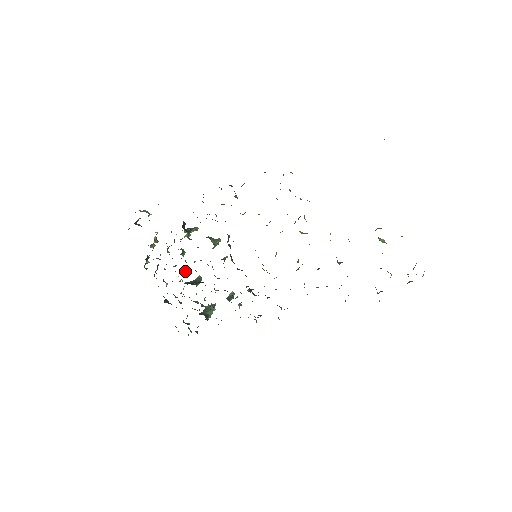
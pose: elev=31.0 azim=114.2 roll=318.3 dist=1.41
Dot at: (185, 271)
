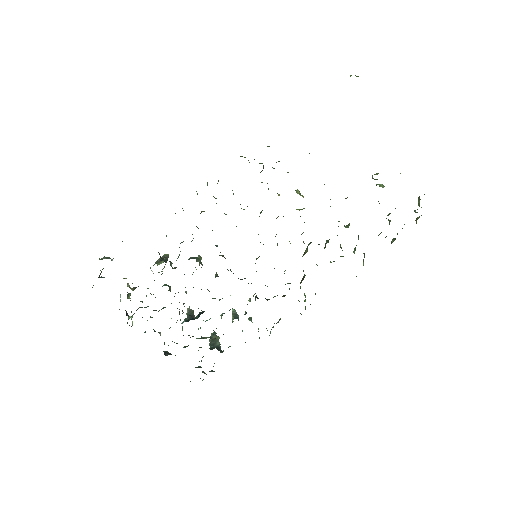
Dot at: (177, 308)
